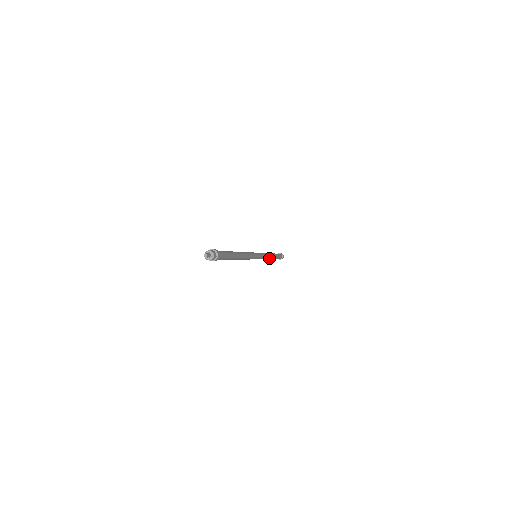
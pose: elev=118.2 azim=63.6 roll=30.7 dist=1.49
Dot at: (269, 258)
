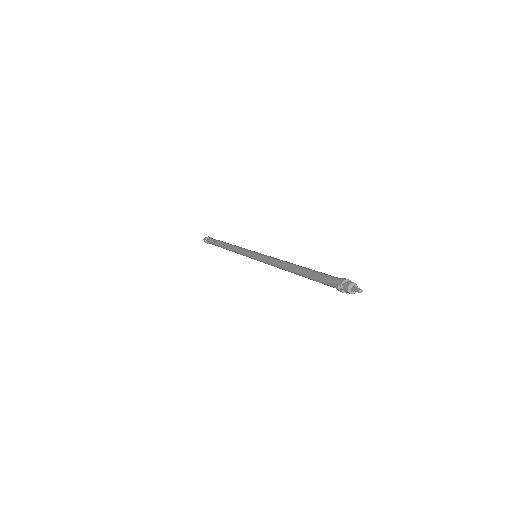
Dot at: occluded
